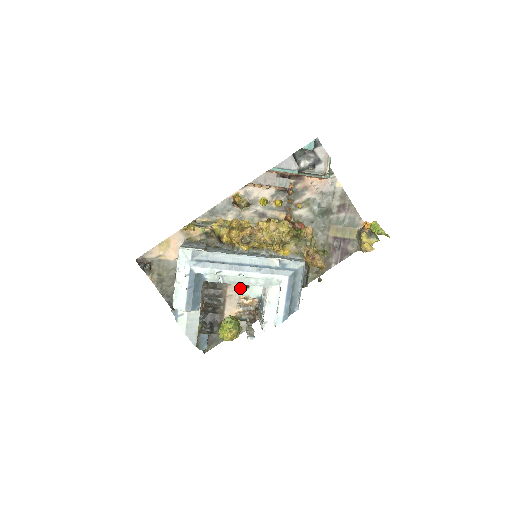
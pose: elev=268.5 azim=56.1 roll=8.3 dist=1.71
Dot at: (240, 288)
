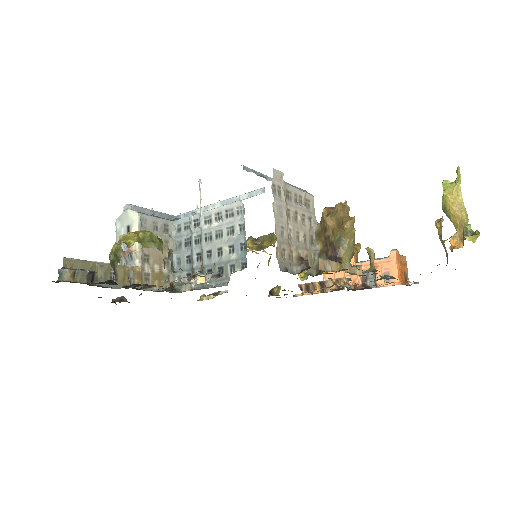
Dot at: occluded
